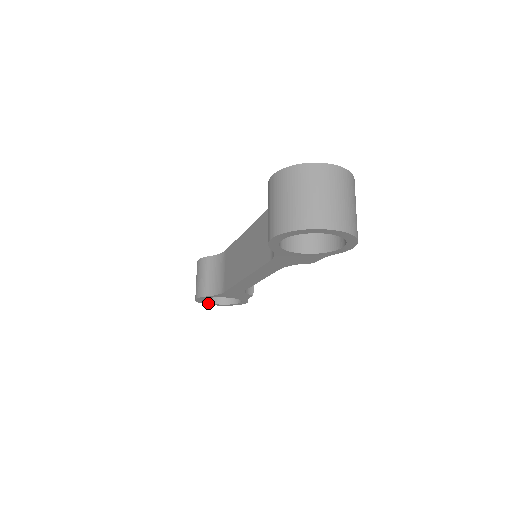
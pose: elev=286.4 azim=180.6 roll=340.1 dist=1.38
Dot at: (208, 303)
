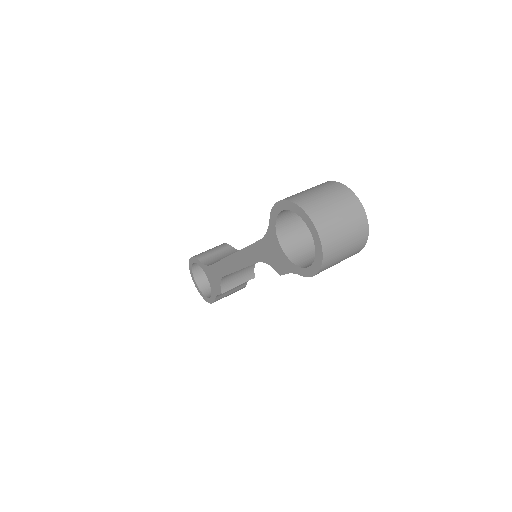
Dot at: (193, 274)
